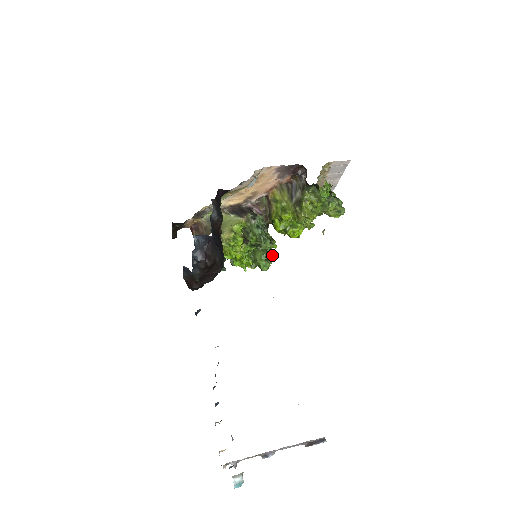
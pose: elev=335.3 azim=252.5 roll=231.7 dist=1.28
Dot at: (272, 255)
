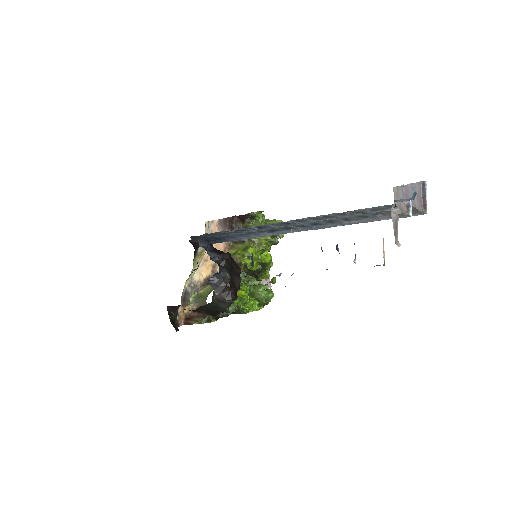
Dot at: (267, 285)
